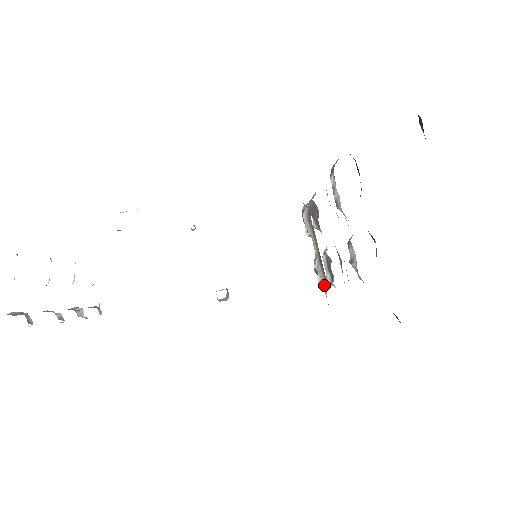
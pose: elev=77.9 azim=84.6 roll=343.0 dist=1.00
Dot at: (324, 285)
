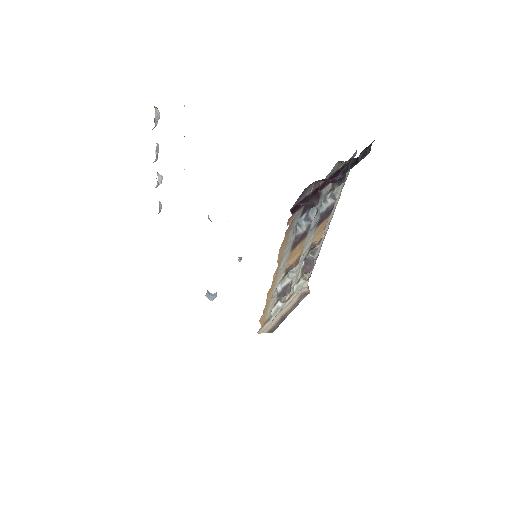
Dot at: (271, 314)
